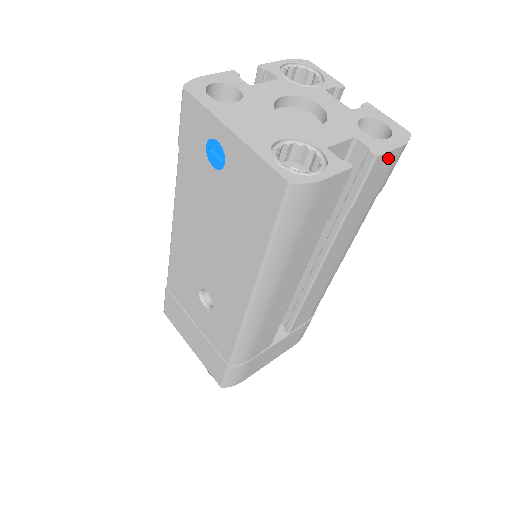
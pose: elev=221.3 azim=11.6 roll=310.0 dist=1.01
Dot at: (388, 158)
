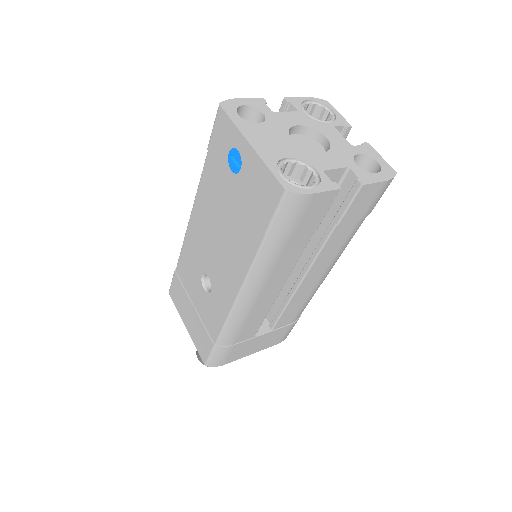
Dot at: (373, 188)
